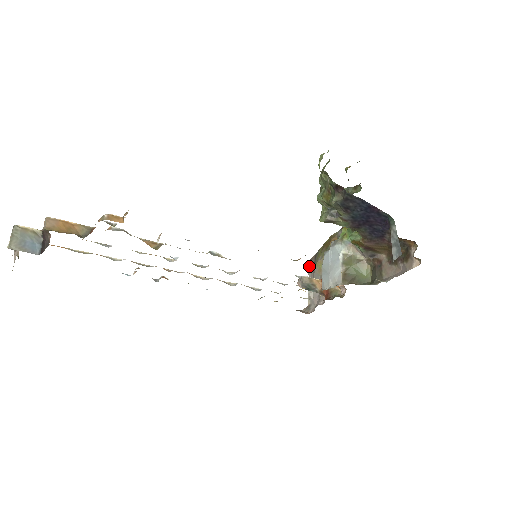
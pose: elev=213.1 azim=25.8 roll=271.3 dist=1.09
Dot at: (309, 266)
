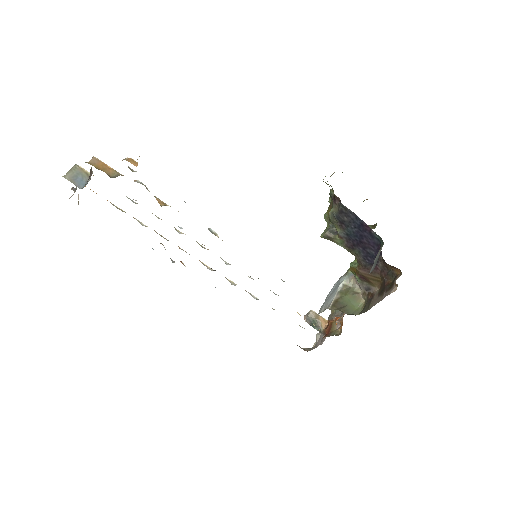
Dot at: occluded
